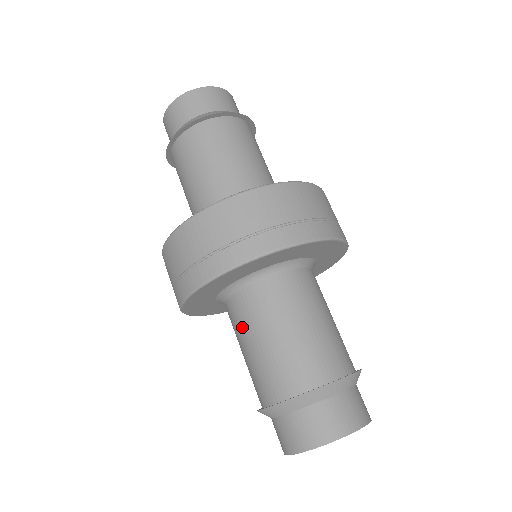
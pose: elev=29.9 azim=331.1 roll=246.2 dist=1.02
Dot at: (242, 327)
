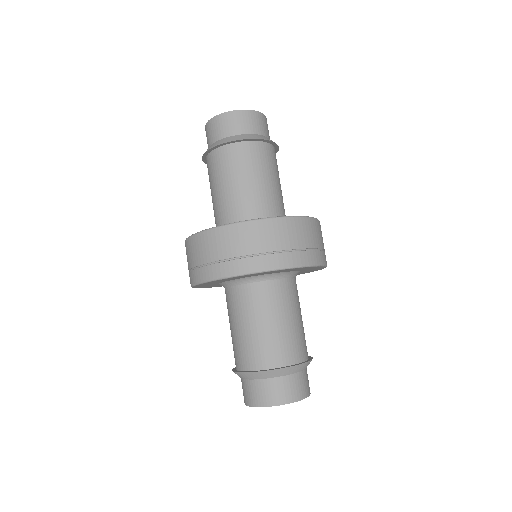
Dot at: (236, 311)
